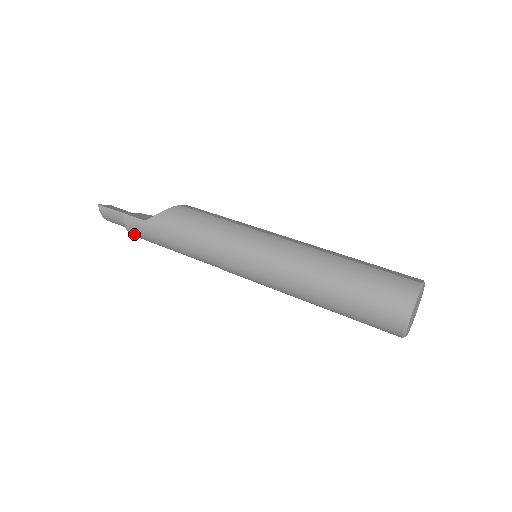
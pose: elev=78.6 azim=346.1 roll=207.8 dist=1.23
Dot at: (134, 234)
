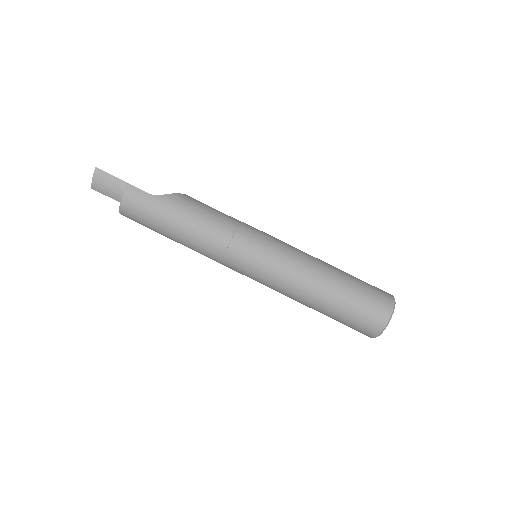
Dot at: (128, 207)
